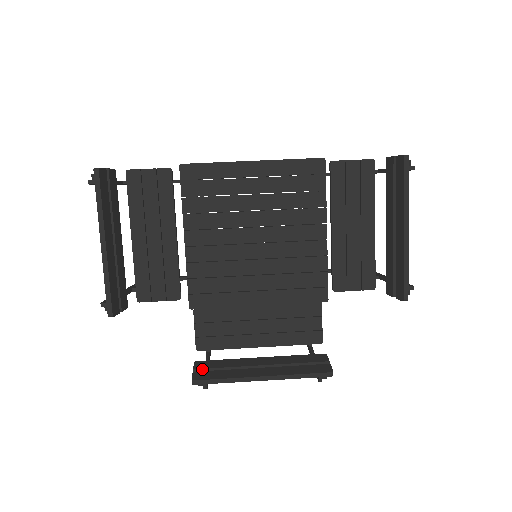
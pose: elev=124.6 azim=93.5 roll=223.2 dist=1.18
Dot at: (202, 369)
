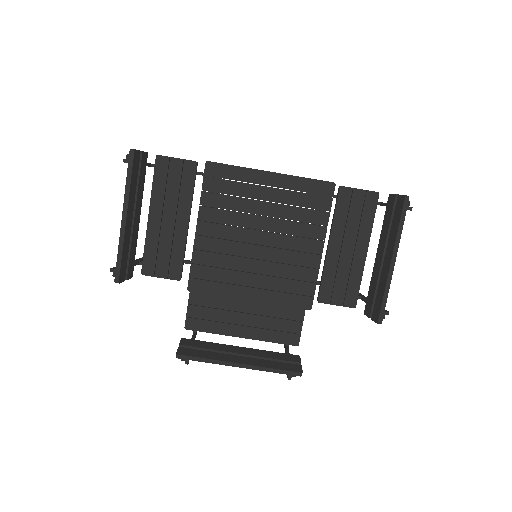
Dot at: (187, 346)
